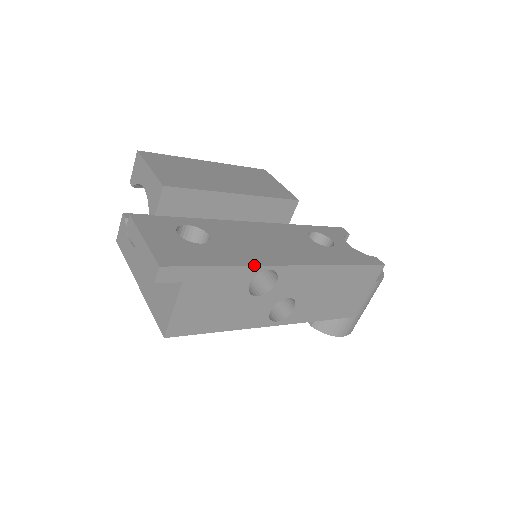
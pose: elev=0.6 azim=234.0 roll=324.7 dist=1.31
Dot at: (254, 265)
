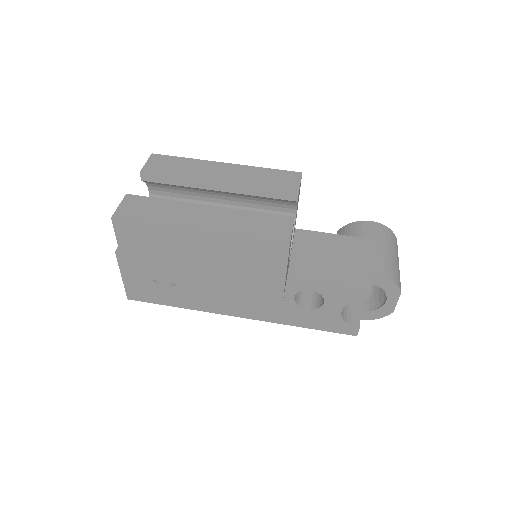
Dot at: occluded
